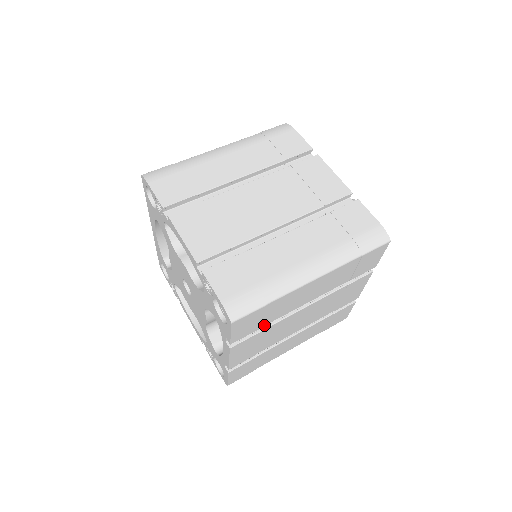
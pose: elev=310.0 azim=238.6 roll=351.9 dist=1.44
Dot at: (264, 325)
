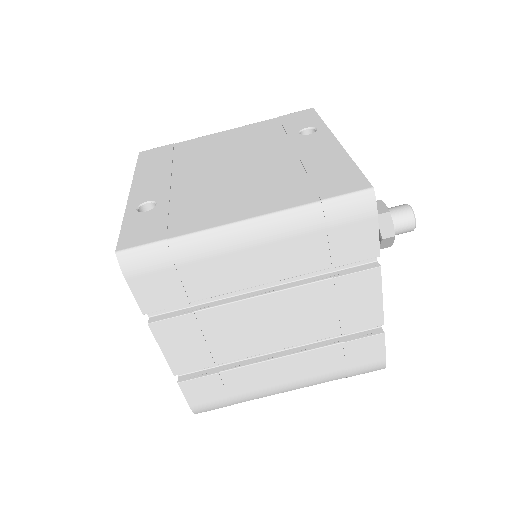
Dot at: occluded
